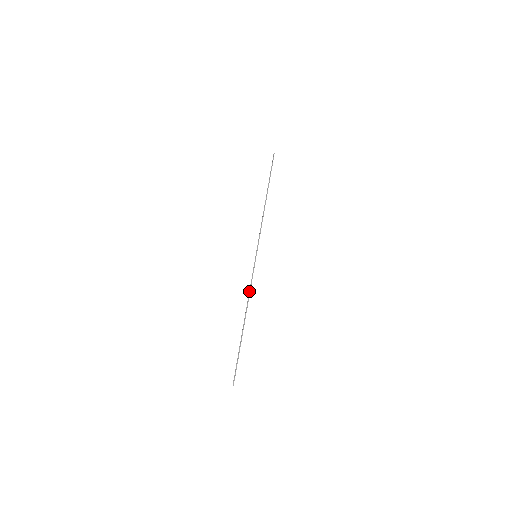
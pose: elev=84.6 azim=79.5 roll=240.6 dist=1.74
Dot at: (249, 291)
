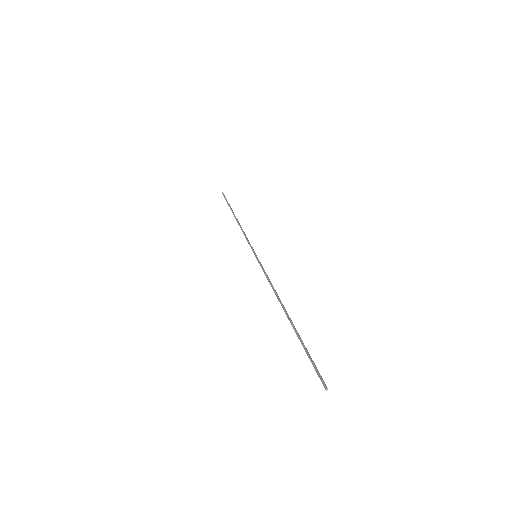
Dot at: occluded
